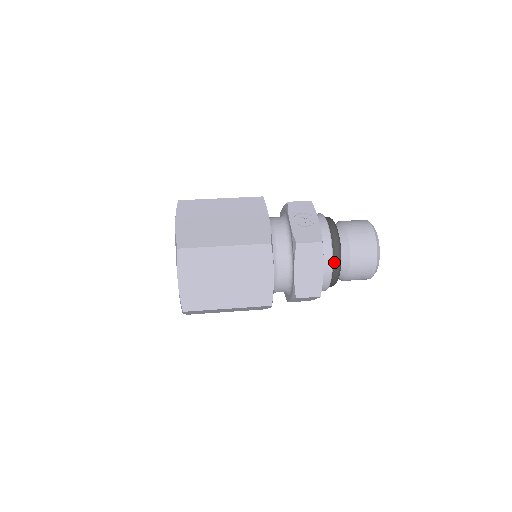
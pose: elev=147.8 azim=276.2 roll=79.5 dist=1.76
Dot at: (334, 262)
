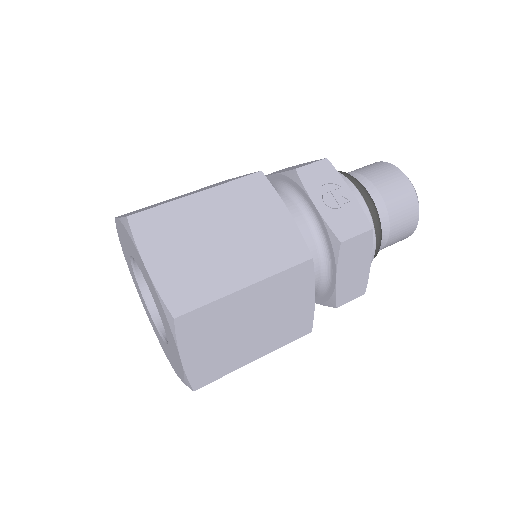
Dot at: occluded
